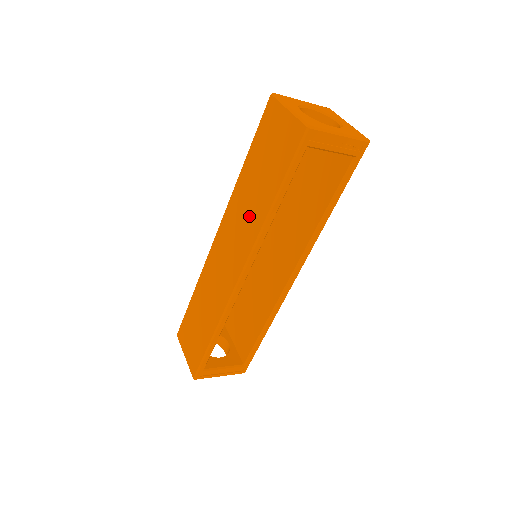
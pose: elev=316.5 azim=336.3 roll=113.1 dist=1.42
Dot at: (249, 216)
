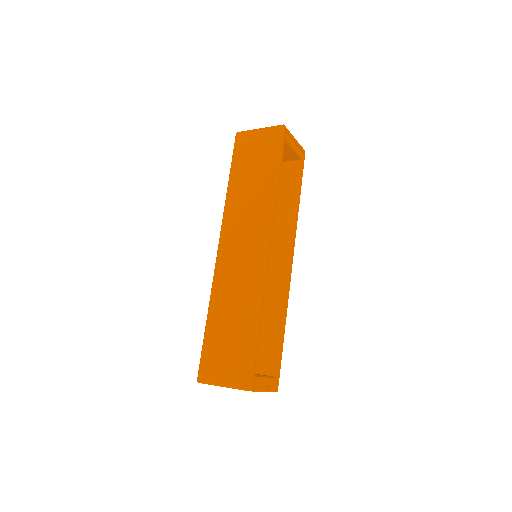
Dot at: (255, 204)
